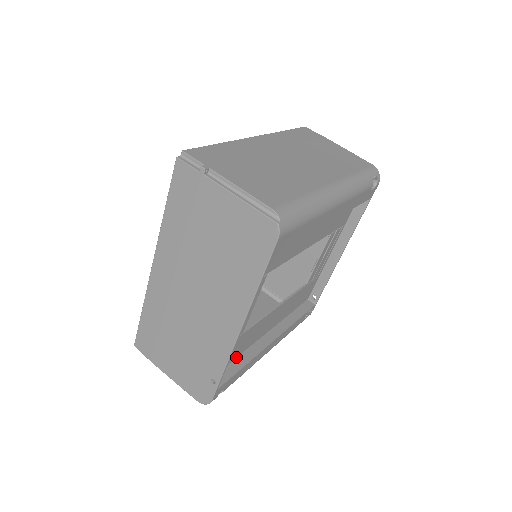
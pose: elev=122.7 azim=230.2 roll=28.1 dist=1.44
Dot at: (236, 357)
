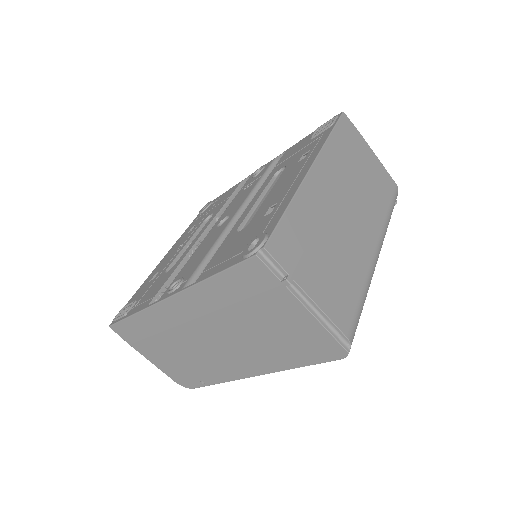
Dot at: occluded
